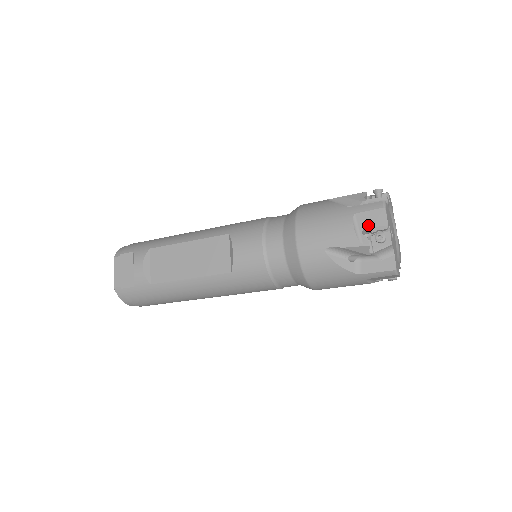
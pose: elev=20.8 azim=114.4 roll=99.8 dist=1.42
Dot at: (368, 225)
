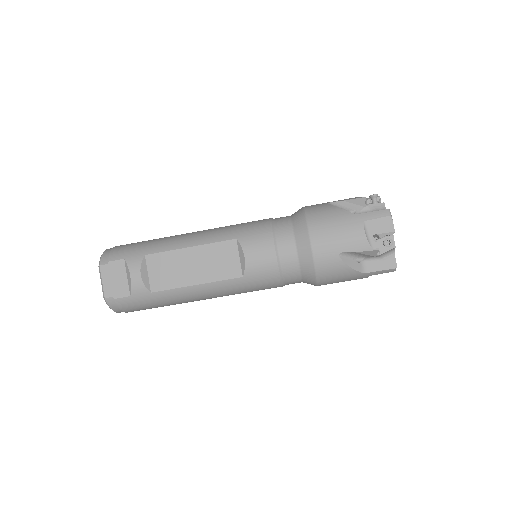
Dot at: (377, 231)
